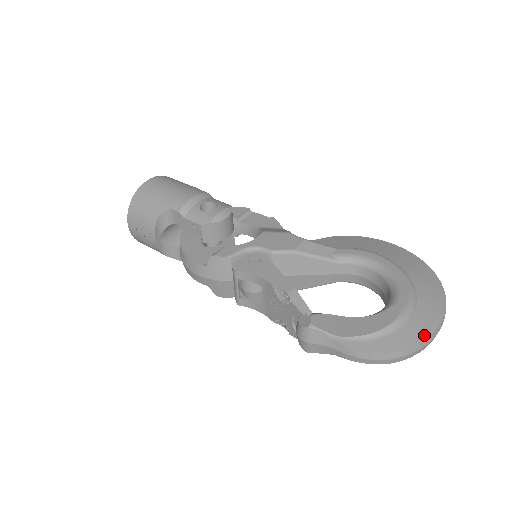
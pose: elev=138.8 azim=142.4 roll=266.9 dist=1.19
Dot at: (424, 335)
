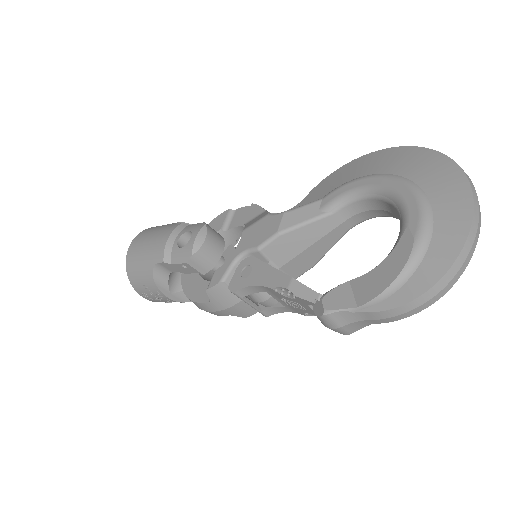
Dot at: (458, 244)
